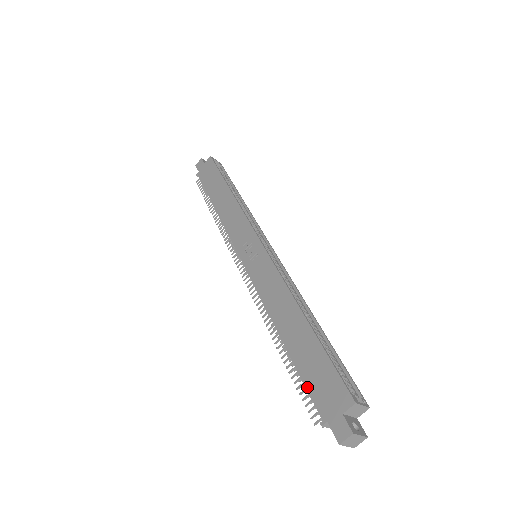
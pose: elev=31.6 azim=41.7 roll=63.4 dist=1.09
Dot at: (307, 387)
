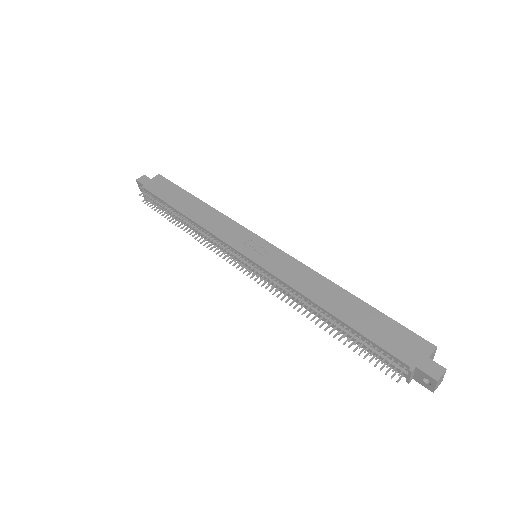
Dot at: (381, 345)
